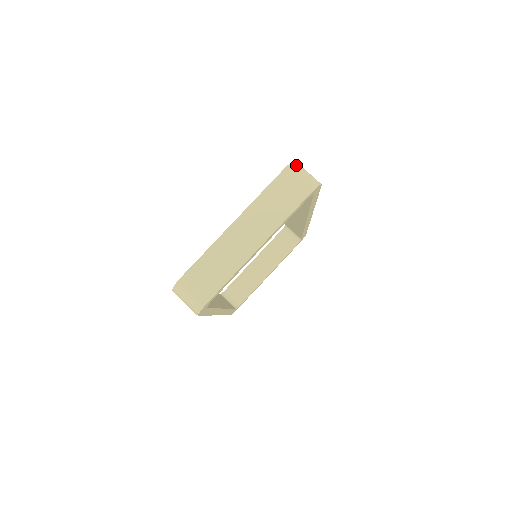
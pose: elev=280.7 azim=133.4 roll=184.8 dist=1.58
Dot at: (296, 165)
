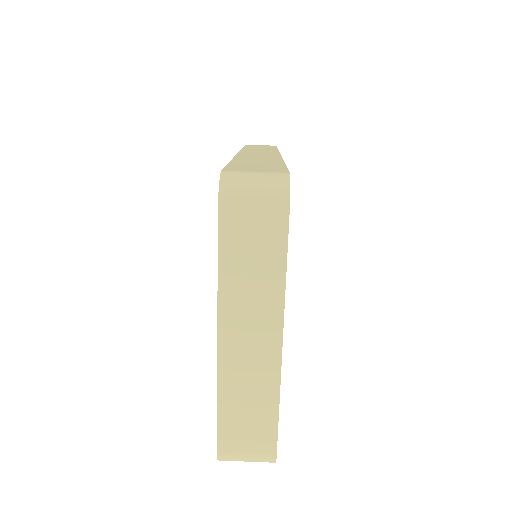
Dot at: (229, 184)
